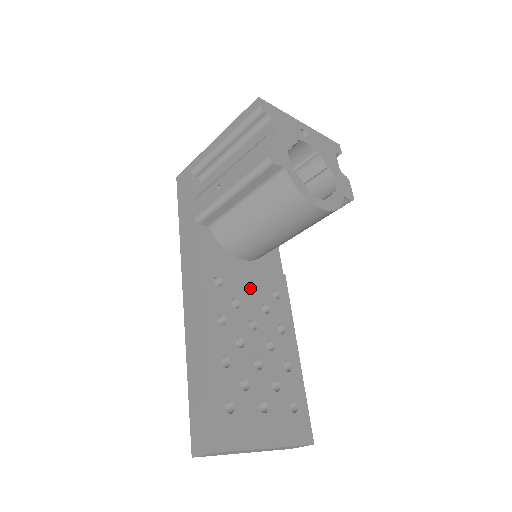
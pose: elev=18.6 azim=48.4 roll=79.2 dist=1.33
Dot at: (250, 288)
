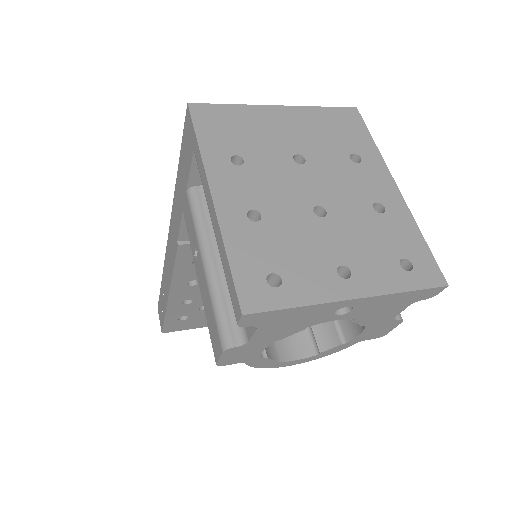
Dot at: occluded
